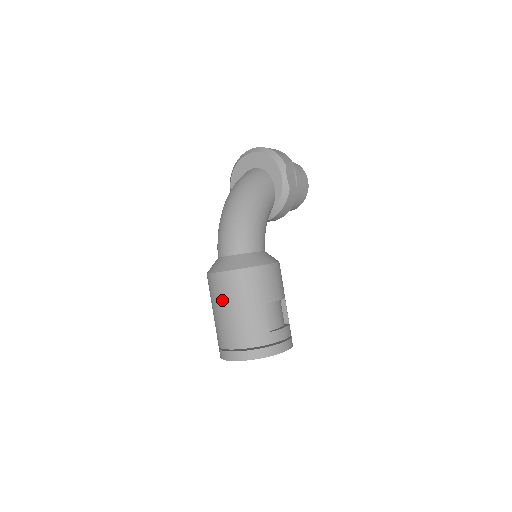
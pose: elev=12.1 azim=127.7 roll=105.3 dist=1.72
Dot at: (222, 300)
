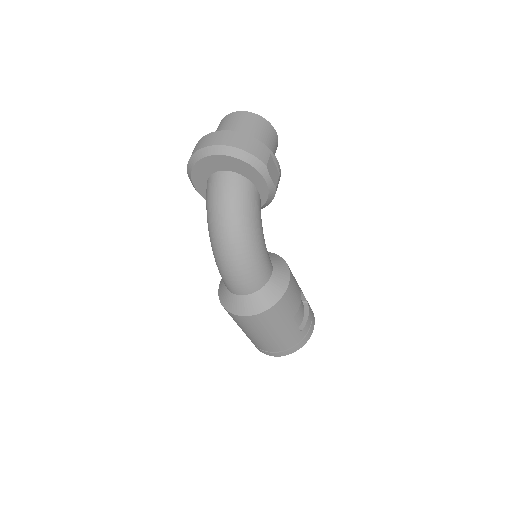
Dot at: (252, 330)
